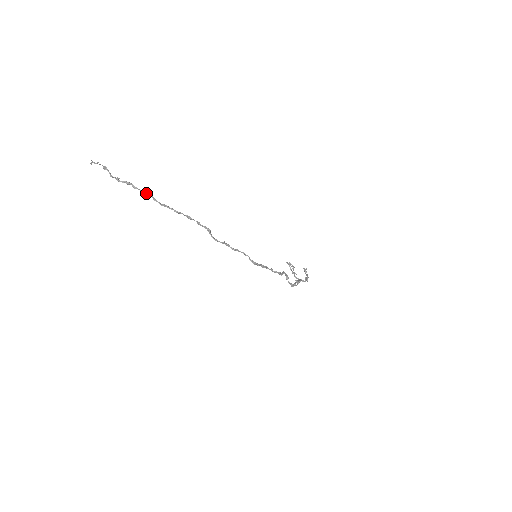
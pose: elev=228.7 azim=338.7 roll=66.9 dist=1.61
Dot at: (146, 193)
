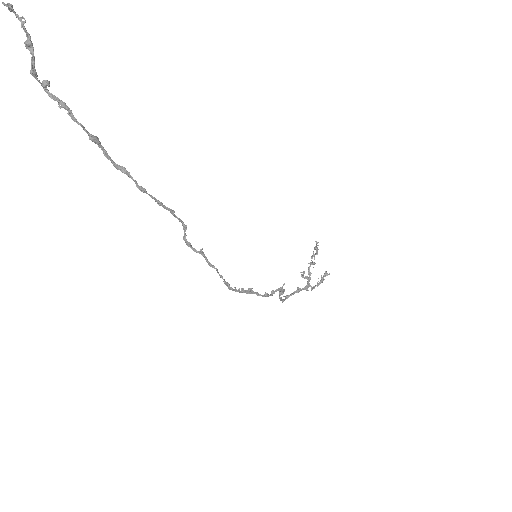
Dot at: (90, 139)
